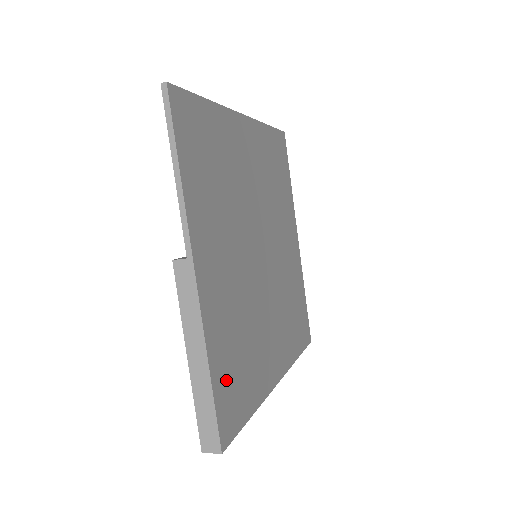
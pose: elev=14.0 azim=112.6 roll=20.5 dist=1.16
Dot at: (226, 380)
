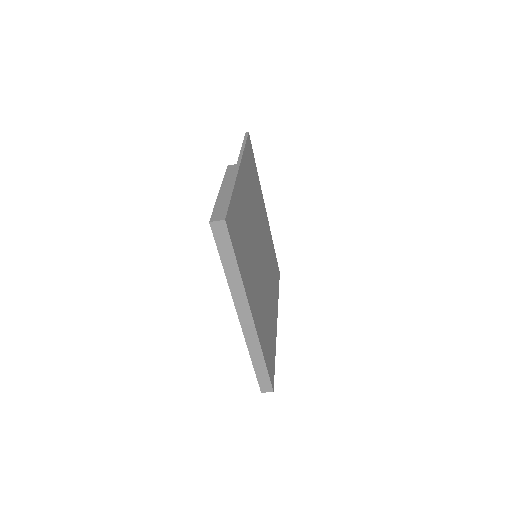
Dot at: (235, 217)
